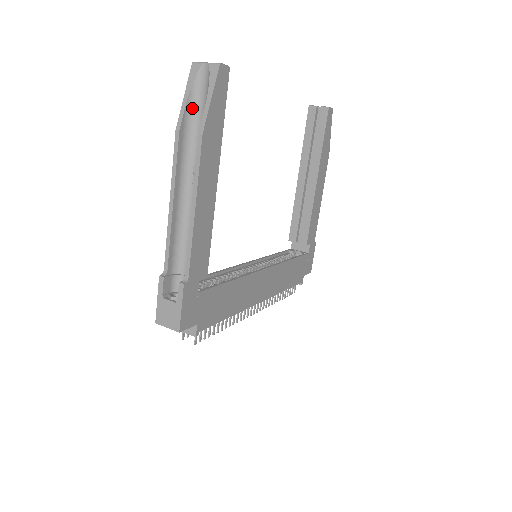
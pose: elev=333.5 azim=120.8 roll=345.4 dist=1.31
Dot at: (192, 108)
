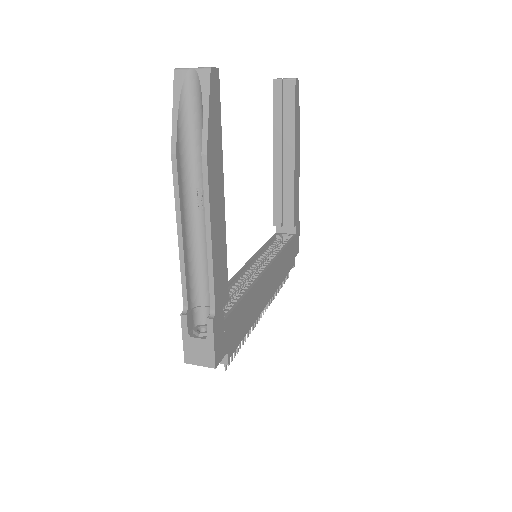
Dot at: (184, 123)
